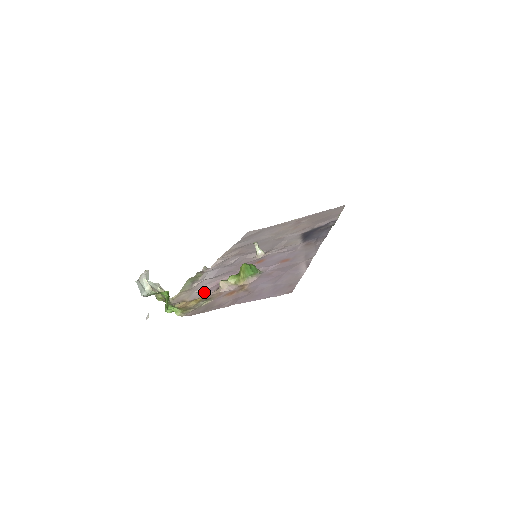
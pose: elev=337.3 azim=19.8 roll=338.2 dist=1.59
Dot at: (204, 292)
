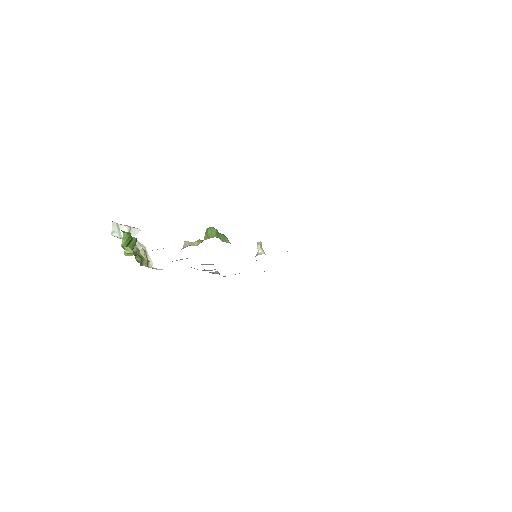
Dot at: occluded
